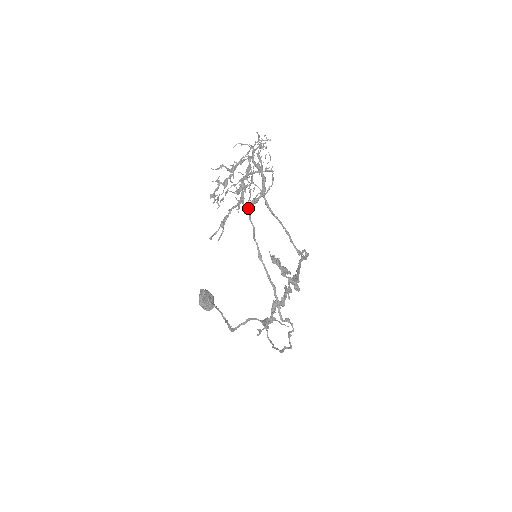
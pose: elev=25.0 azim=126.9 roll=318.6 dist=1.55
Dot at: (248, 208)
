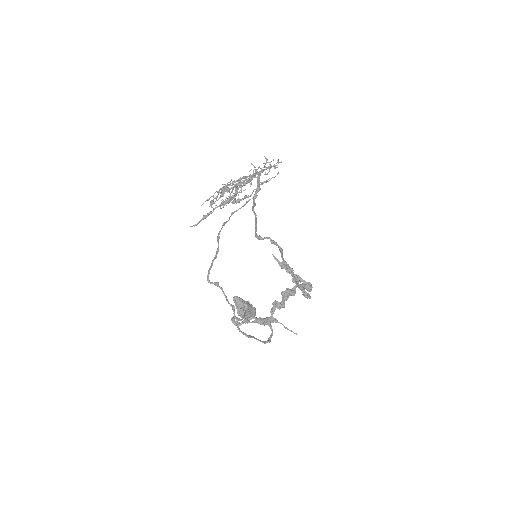
Dot at: (221, 203)
